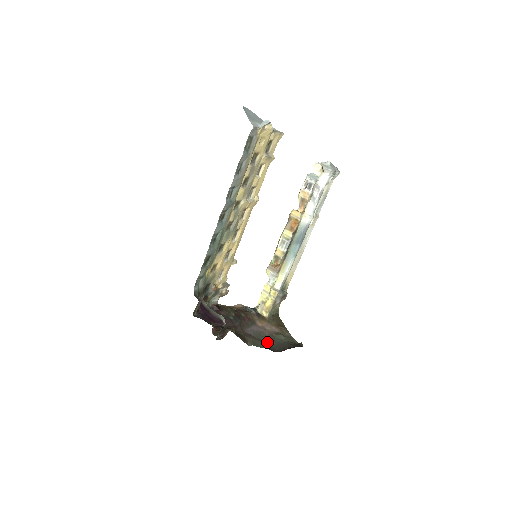
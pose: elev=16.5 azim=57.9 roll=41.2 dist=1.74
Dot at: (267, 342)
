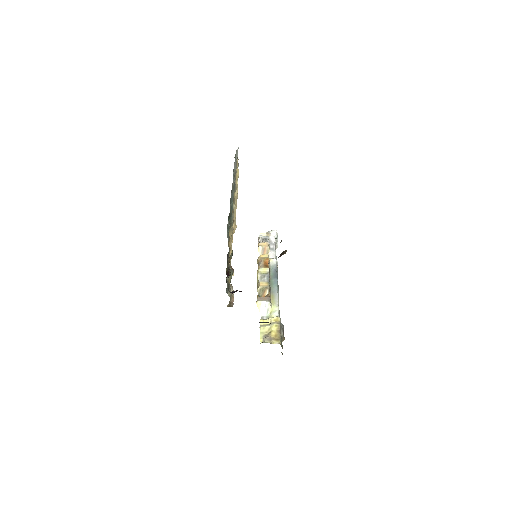
Dot at: occluded
